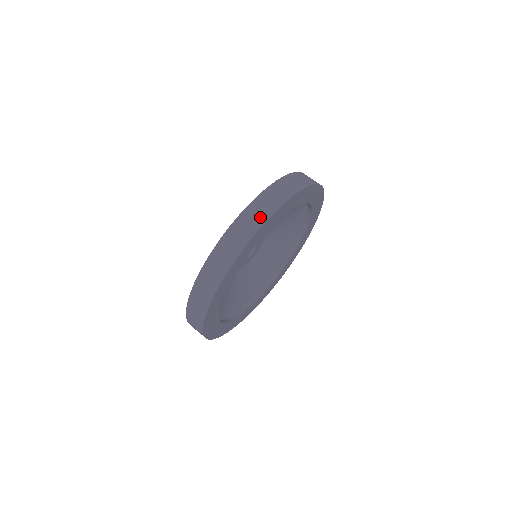
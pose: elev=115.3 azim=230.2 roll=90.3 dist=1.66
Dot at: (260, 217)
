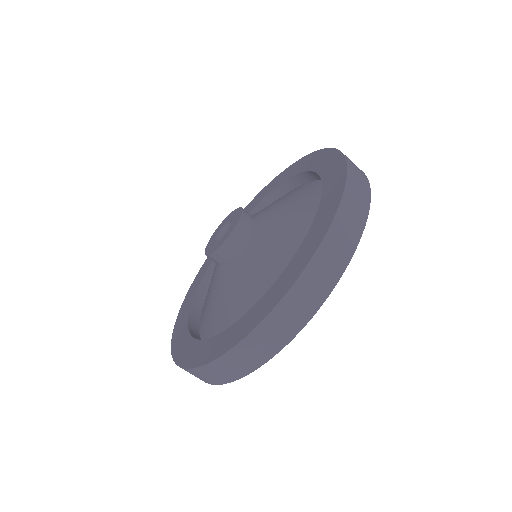
Dot at: (352, 235)
